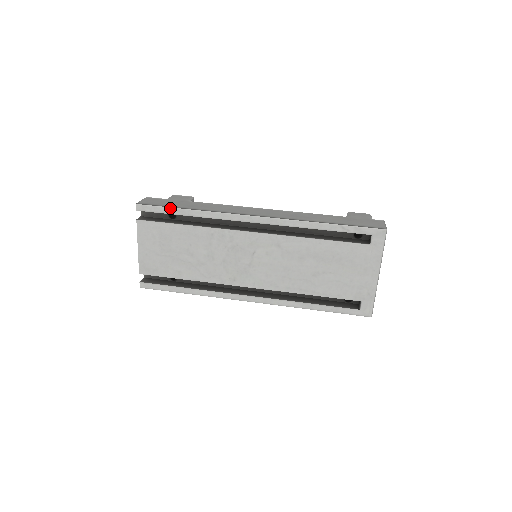
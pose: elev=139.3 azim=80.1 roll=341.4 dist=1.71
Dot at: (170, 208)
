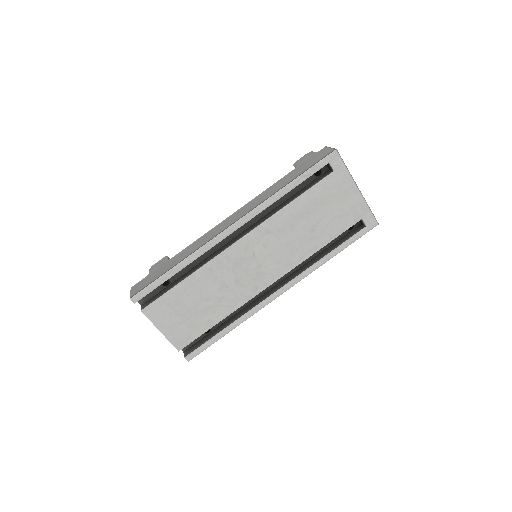
Dot at: (160, 278)
